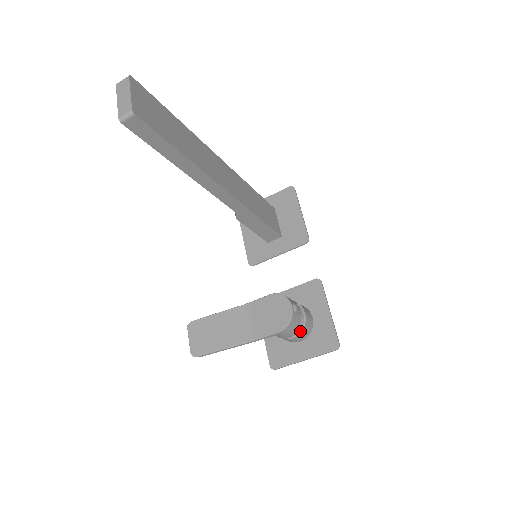
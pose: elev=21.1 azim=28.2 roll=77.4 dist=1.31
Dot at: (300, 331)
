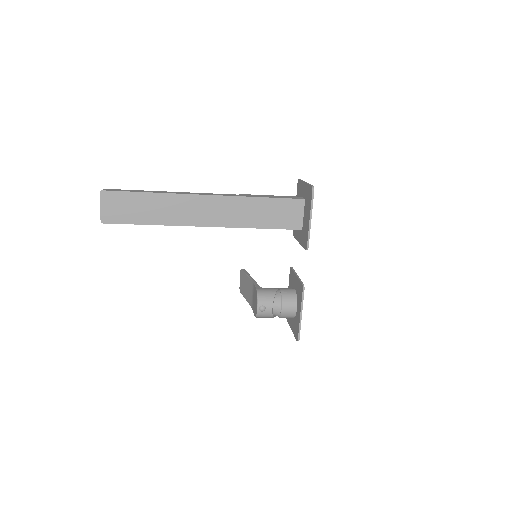
Dot at: (279, 317)
